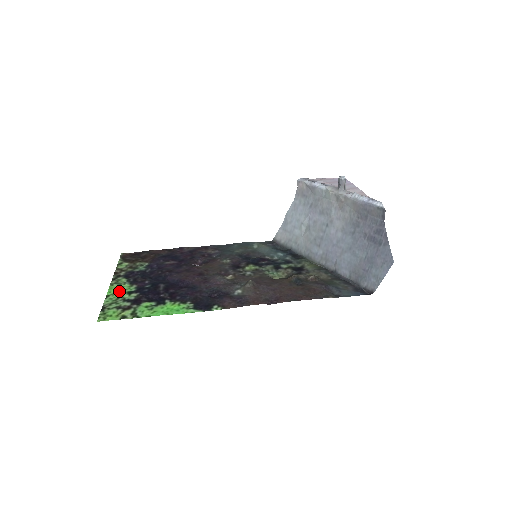
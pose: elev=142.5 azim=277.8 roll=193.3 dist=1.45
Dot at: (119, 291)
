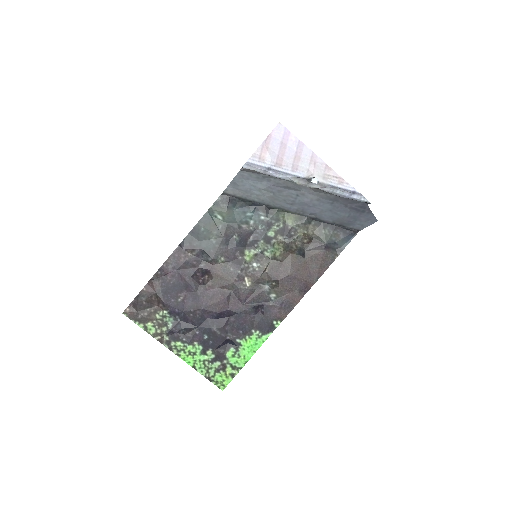
Dot at: (194, 357)
